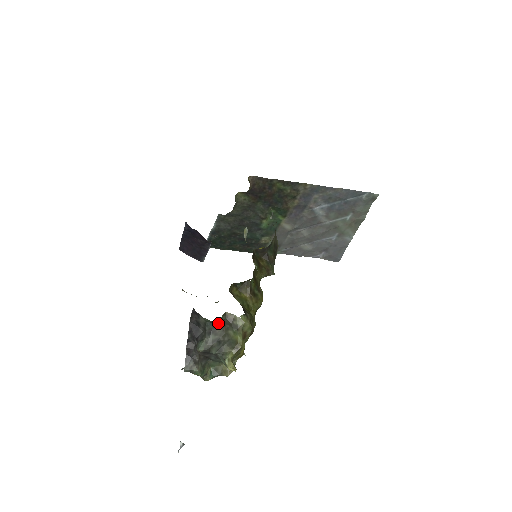
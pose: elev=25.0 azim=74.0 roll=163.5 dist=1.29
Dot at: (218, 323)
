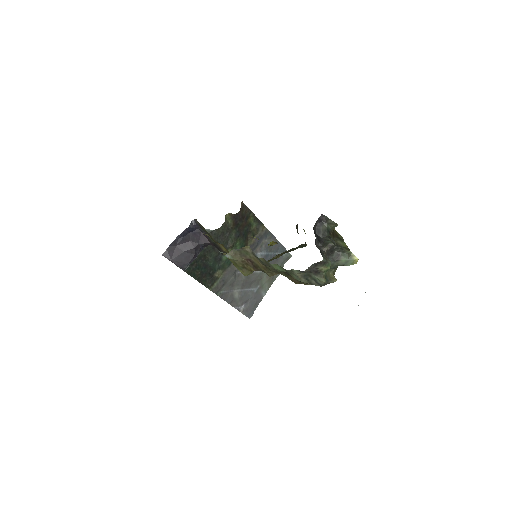
Dot at: (332, 233)
